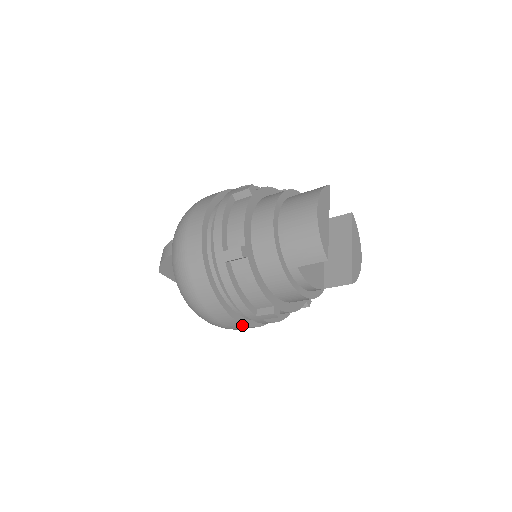
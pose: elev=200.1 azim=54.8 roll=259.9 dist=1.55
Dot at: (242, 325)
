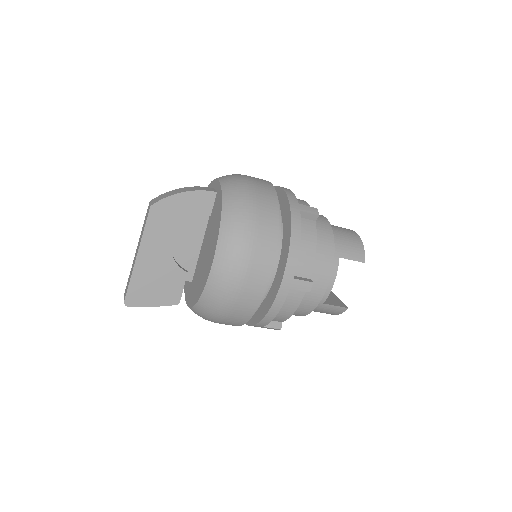
Dot at: (264, 286)
